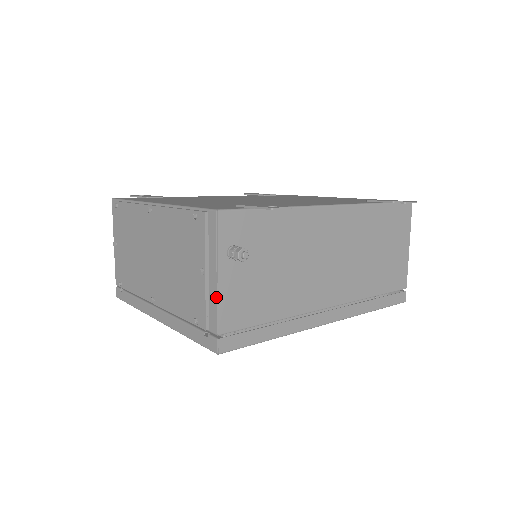
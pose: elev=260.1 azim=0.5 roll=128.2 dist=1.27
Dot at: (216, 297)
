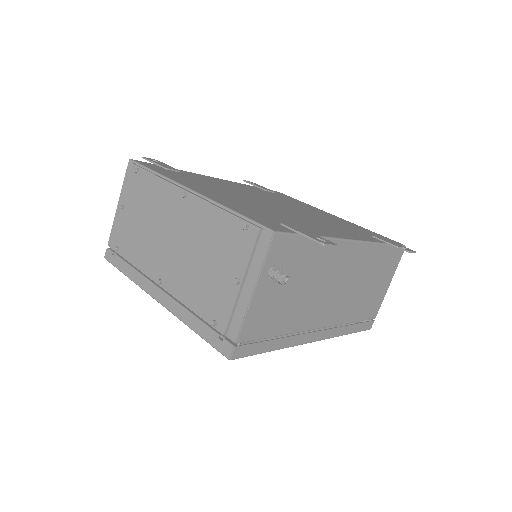
Dot at: (246, 309)
